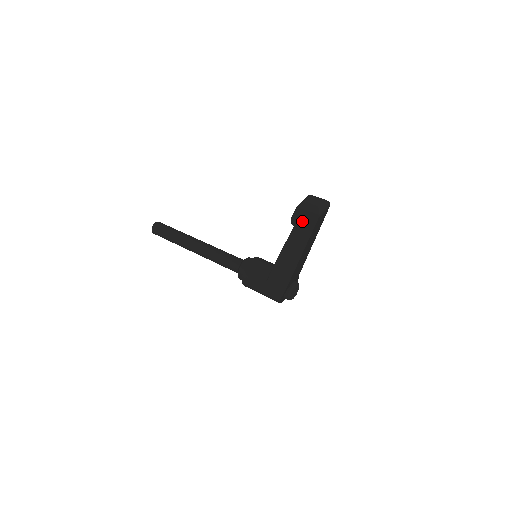
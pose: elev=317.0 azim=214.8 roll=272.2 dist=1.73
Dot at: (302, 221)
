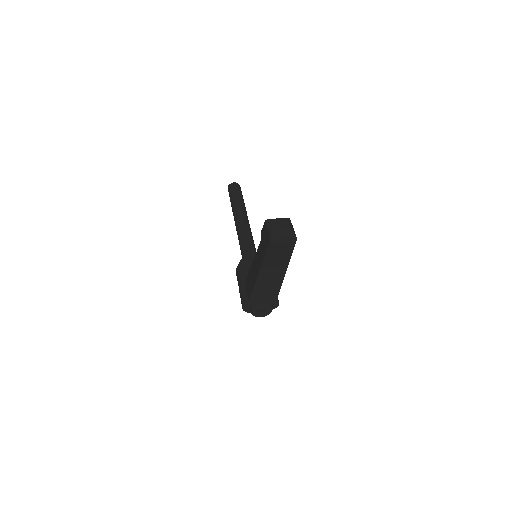
Dot at: (264, 238)
